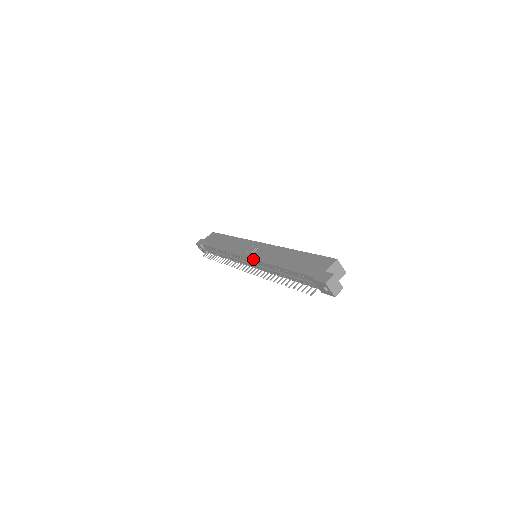
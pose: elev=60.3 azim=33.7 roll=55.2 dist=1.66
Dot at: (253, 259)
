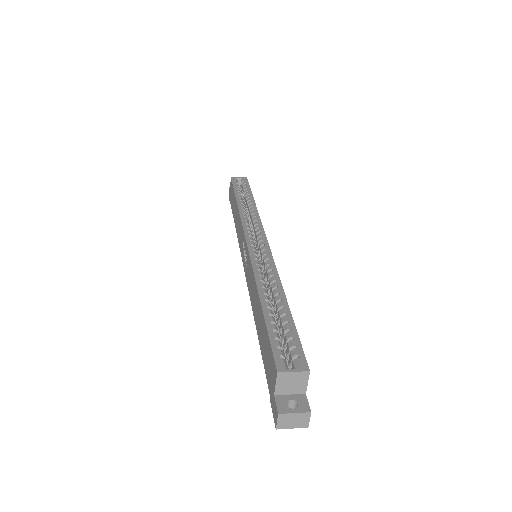
Dot at: occluded
